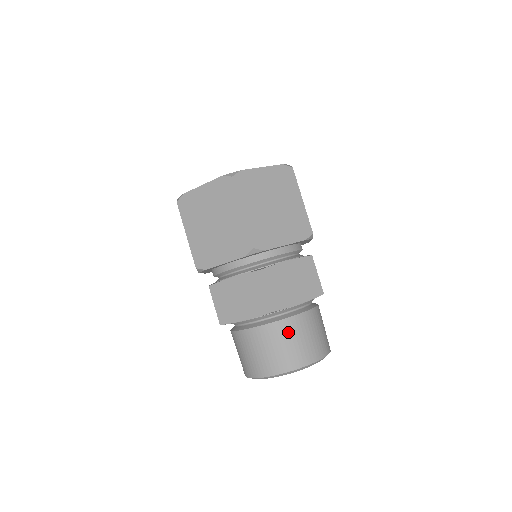
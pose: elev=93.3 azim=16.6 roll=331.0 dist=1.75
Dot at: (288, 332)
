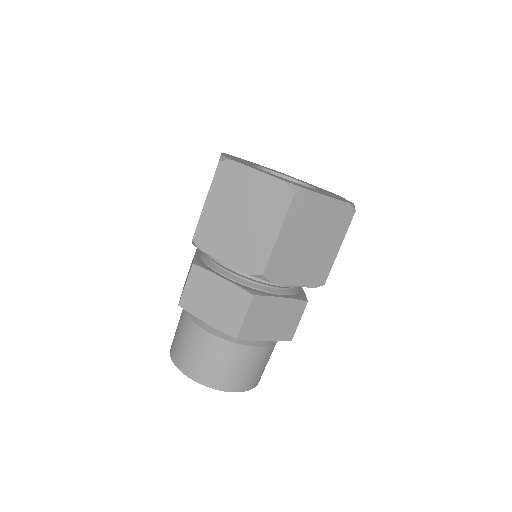
Dot at: (237, 357)
